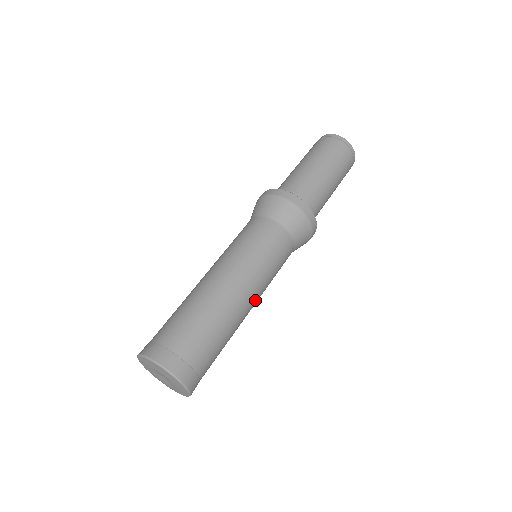
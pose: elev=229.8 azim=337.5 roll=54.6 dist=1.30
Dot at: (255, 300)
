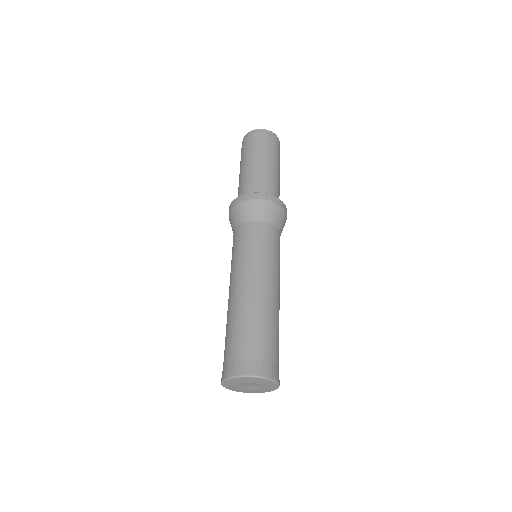
Dot at: occluded
